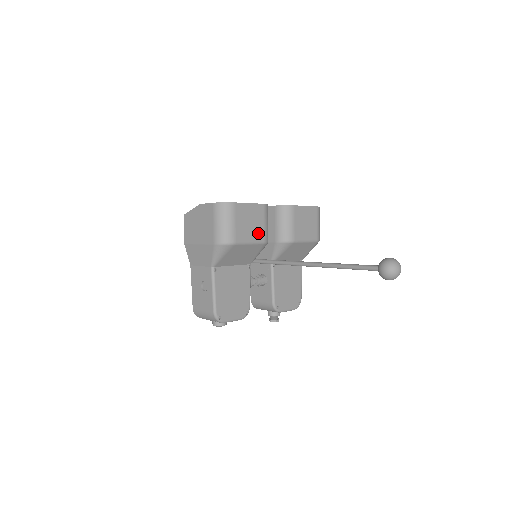
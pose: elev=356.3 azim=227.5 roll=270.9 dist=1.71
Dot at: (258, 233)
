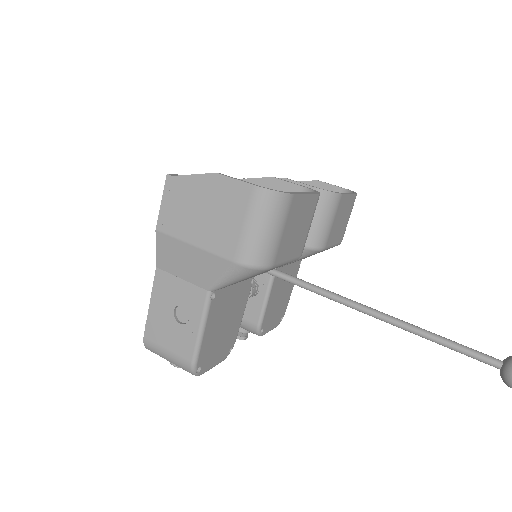
Dot at: (299, 244)
